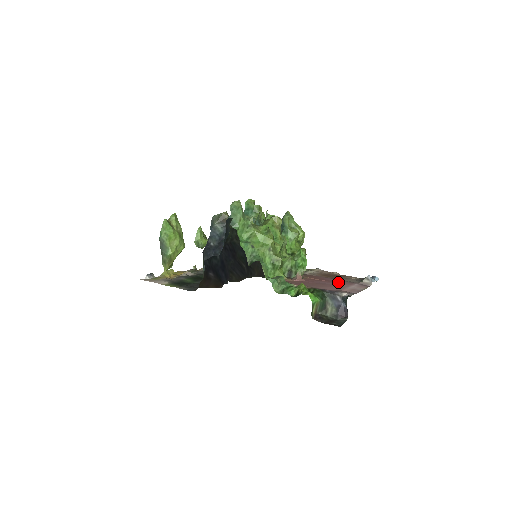
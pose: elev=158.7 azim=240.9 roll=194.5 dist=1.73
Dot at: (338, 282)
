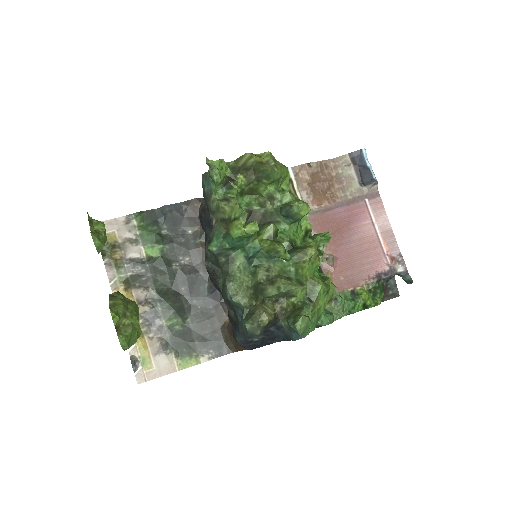
Dot at: (354, 218)
